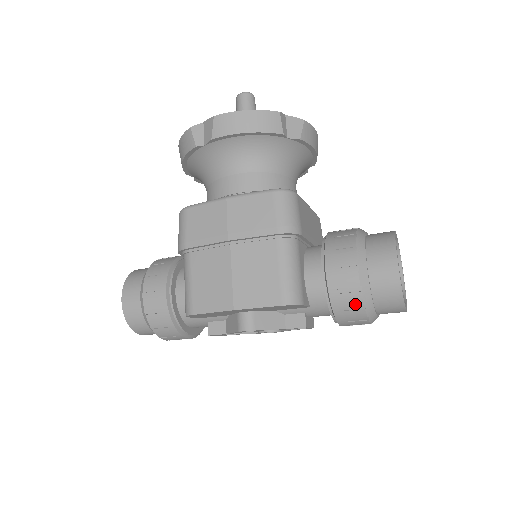
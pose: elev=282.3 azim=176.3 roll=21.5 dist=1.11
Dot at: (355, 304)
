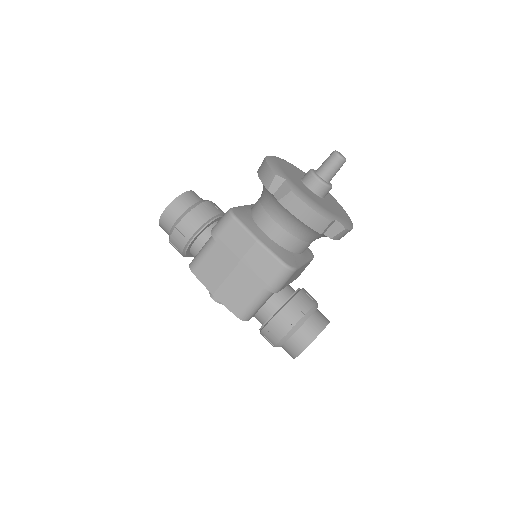
Dot at: (271, 342)
